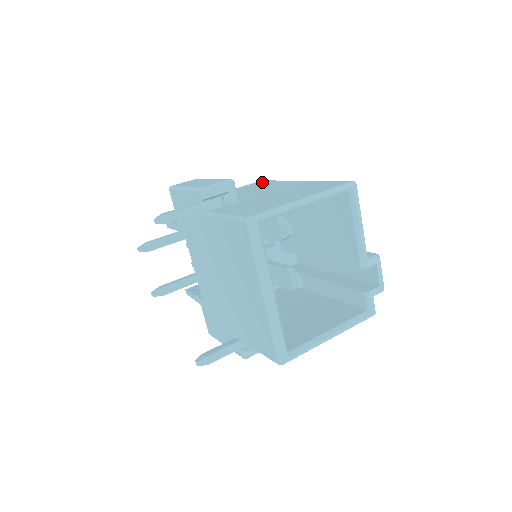
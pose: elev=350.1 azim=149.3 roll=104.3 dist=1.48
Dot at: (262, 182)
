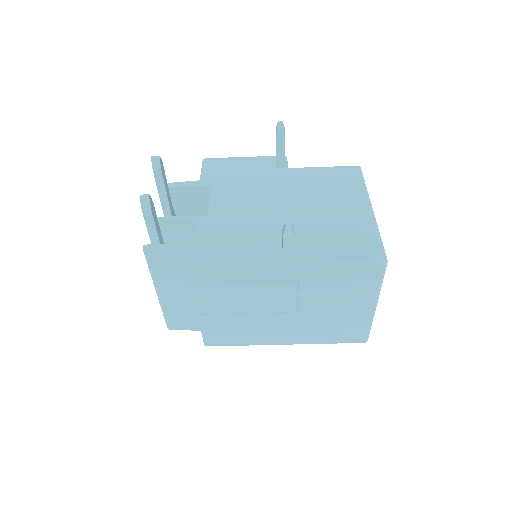
Dot at: occluded
